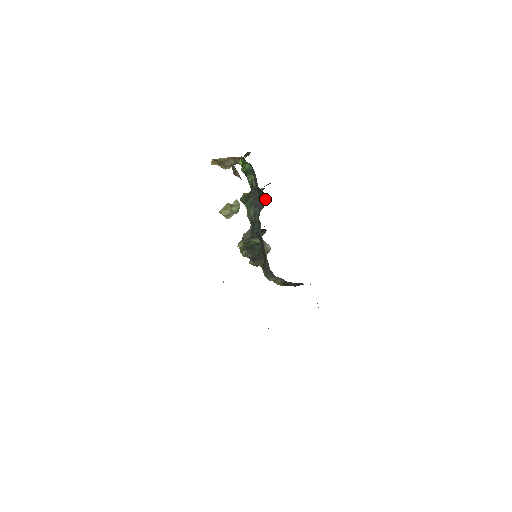
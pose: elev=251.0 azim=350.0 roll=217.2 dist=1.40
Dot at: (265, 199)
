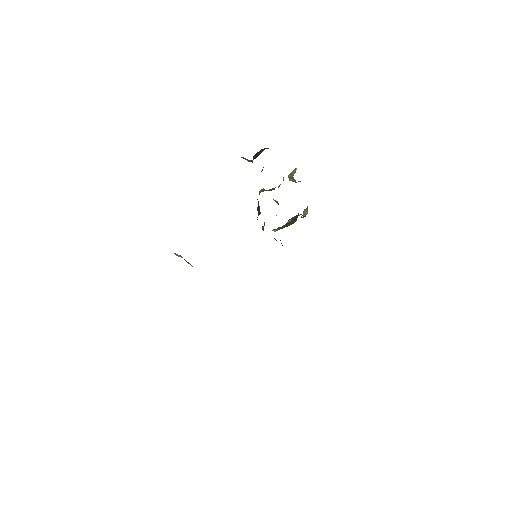
Dot at: occluded
